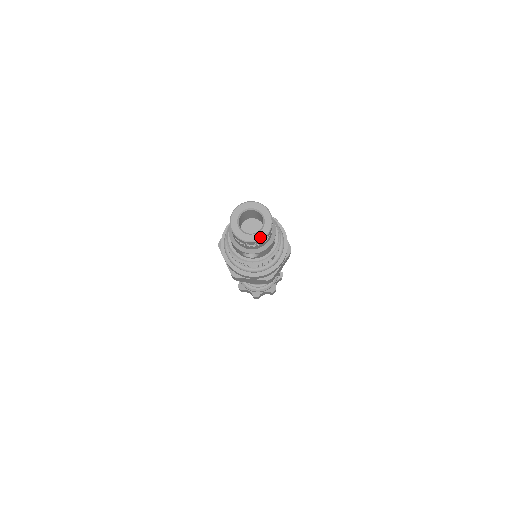
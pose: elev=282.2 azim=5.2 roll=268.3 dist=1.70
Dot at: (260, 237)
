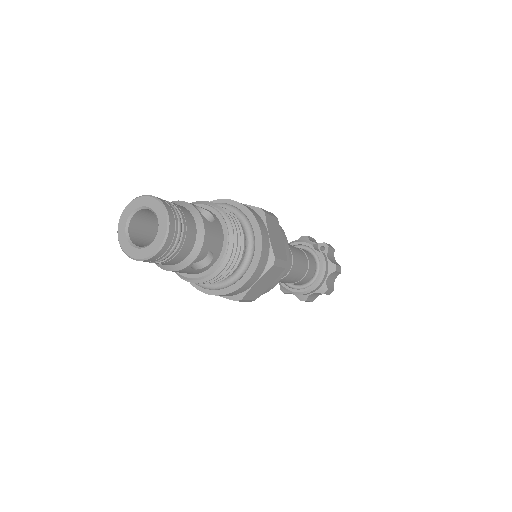
Dot at: (164, 231)
